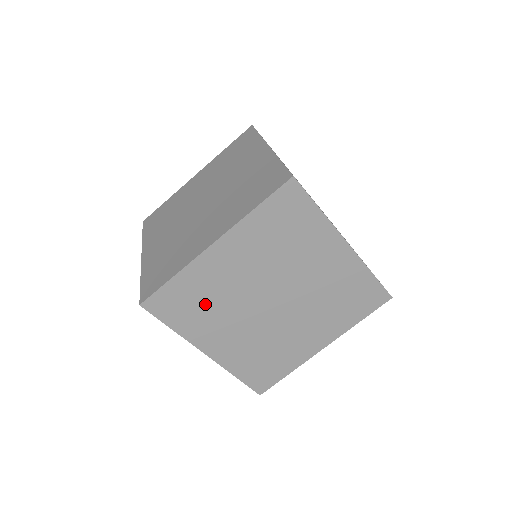
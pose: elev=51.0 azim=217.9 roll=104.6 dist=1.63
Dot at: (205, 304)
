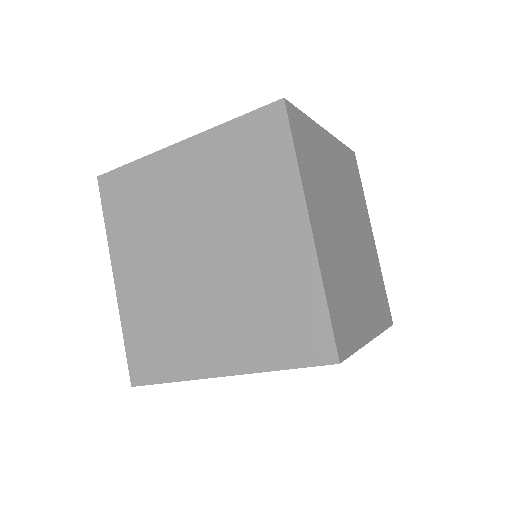
Dot at: occluded
